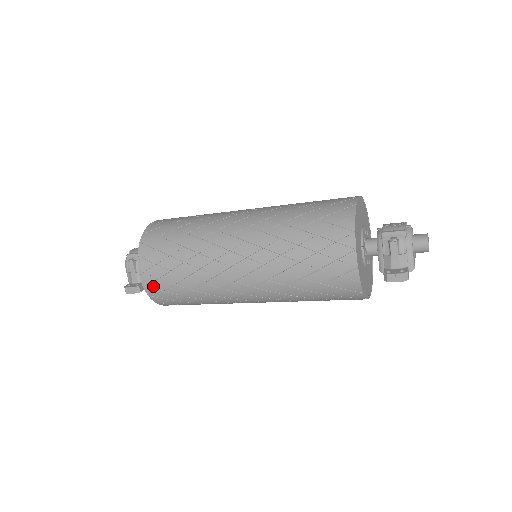
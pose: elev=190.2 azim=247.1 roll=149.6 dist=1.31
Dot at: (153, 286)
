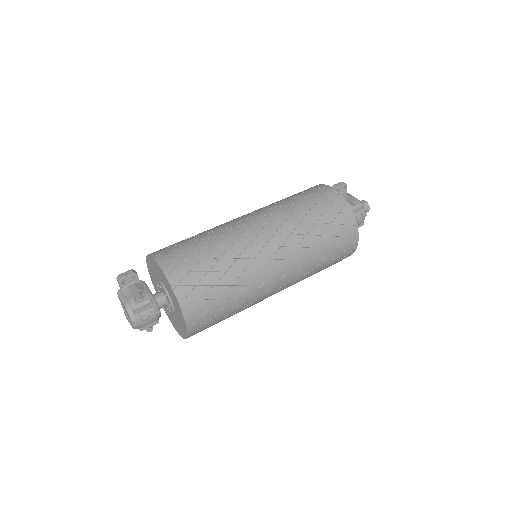
Dot at: occluded
